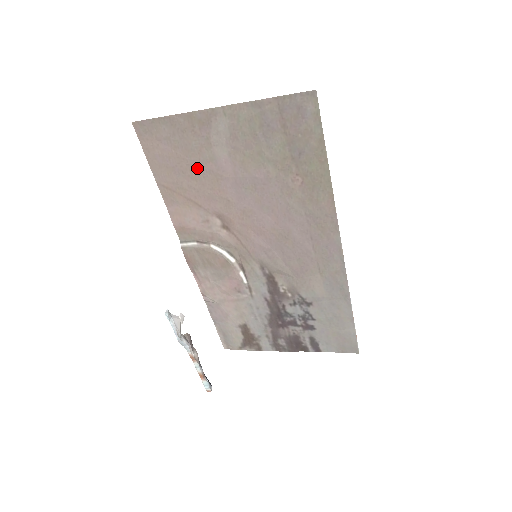
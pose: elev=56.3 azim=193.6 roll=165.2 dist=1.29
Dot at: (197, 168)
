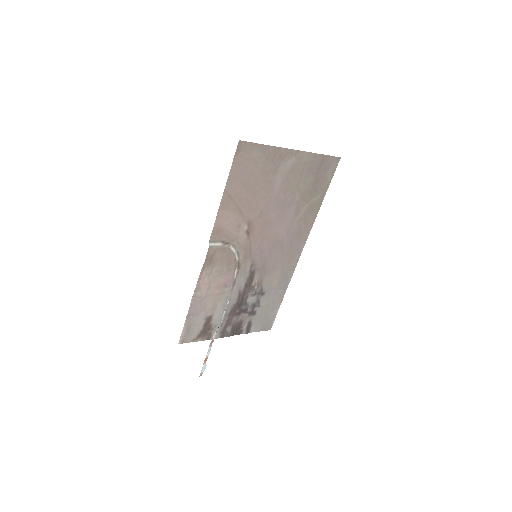
Dot at: (259, 185)
